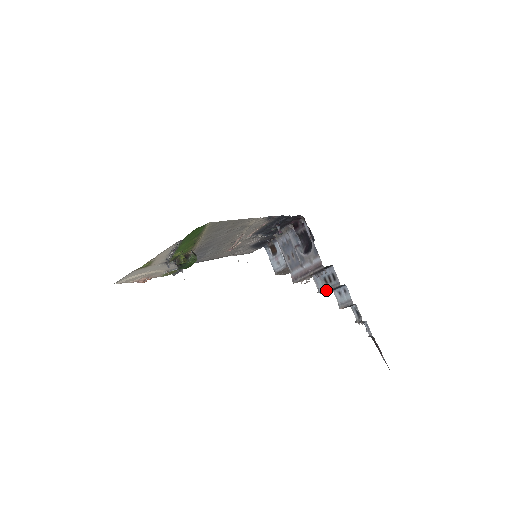
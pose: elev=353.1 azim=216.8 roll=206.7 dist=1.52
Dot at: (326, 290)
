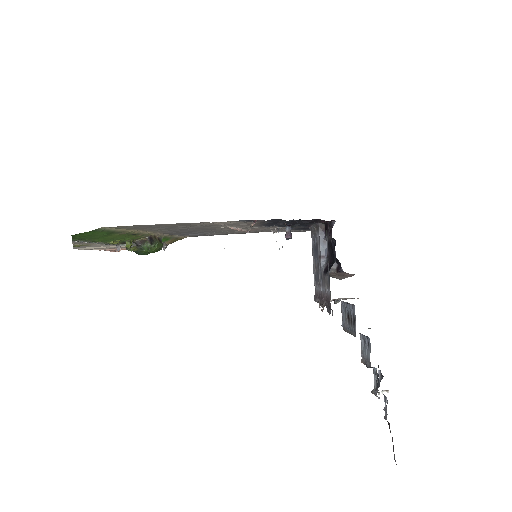
Dot at: (347, 330)
